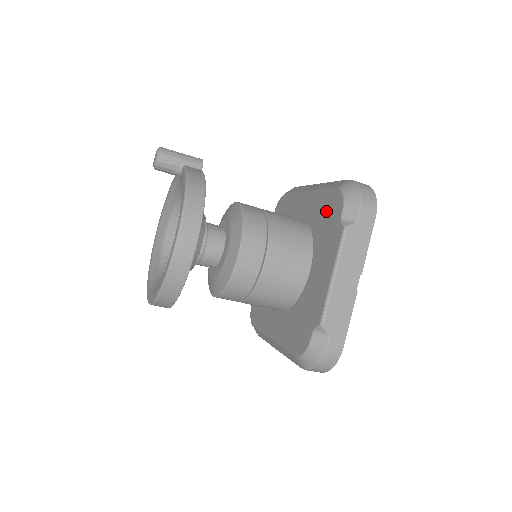
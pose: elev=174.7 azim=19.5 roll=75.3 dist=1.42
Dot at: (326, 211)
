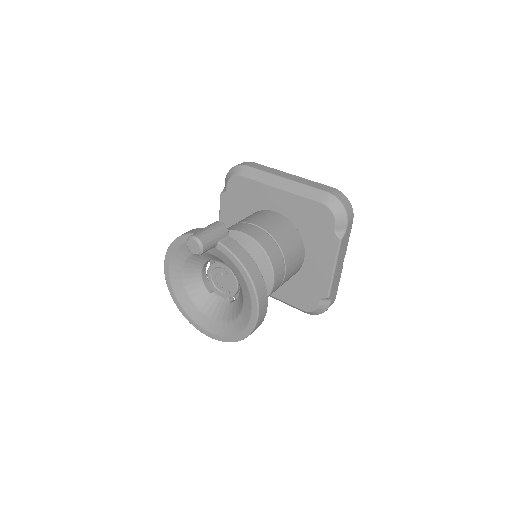
Dot at: (313, 218)
